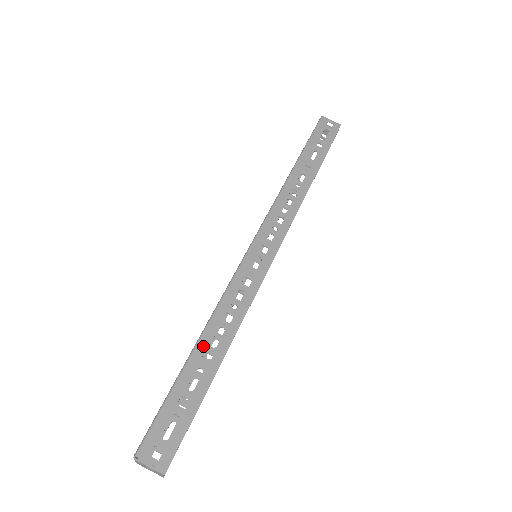
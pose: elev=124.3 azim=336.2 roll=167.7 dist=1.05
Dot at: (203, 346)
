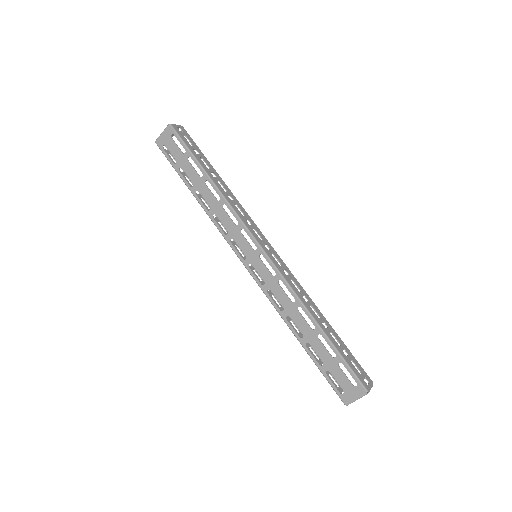
Dot at: (320, 322)
